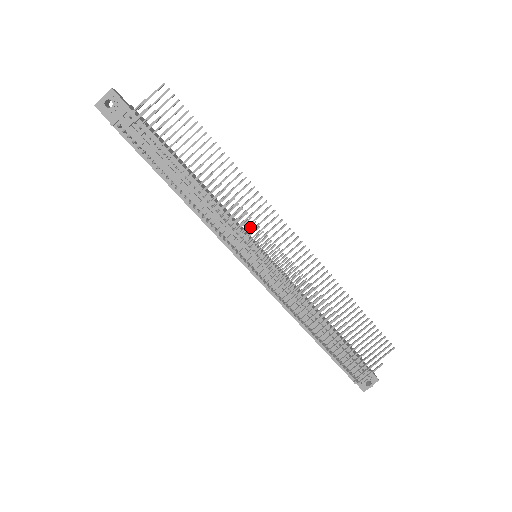
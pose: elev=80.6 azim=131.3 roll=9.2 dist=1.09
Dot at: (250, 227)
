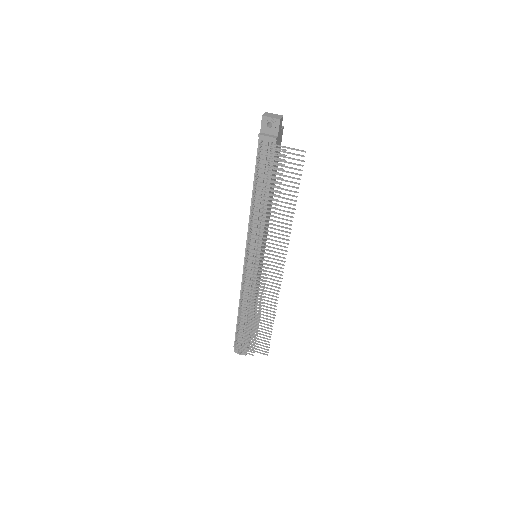
Dot at: (266, 250)
